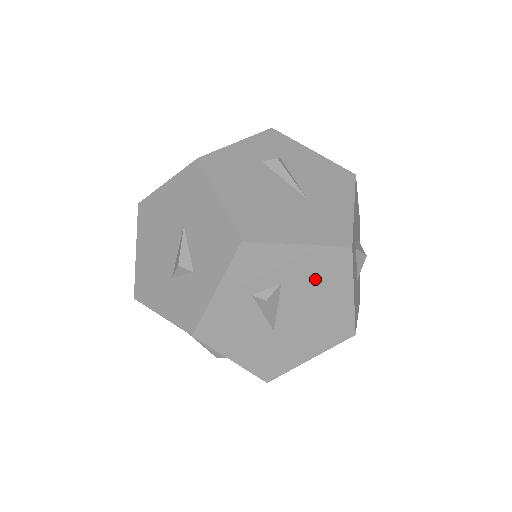
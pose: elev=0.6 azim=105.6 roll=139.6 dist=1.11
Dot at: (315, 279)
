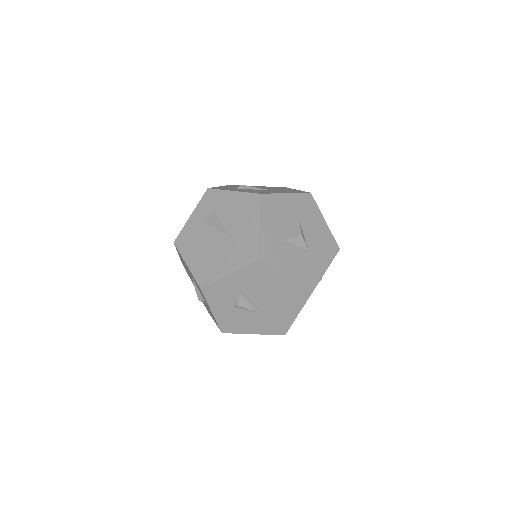
Dot at: (255, 283)
